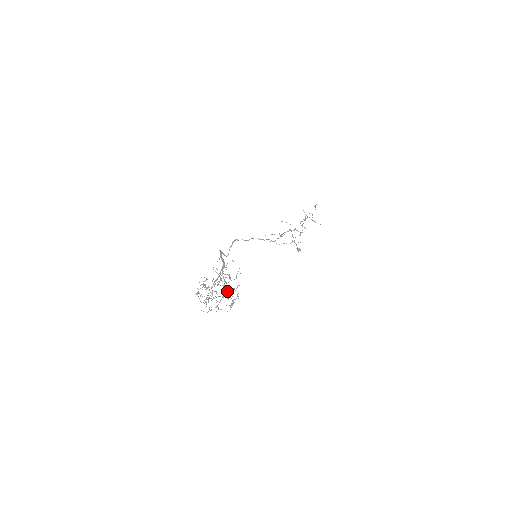
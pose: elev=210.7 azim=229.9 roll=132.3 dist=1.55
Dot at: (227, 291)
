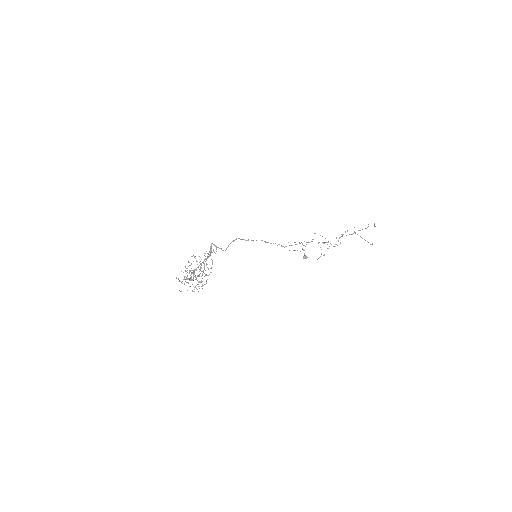
Dot at: occluded
